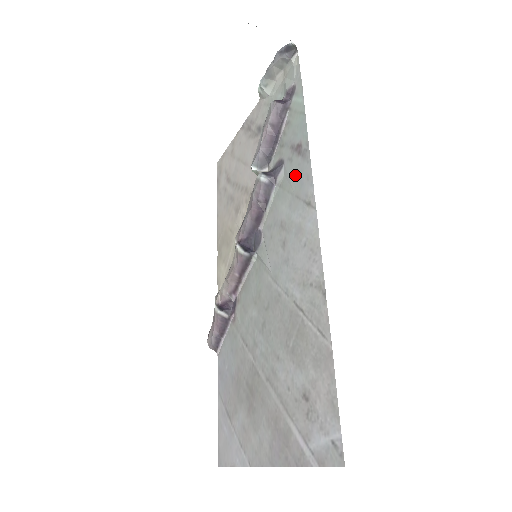
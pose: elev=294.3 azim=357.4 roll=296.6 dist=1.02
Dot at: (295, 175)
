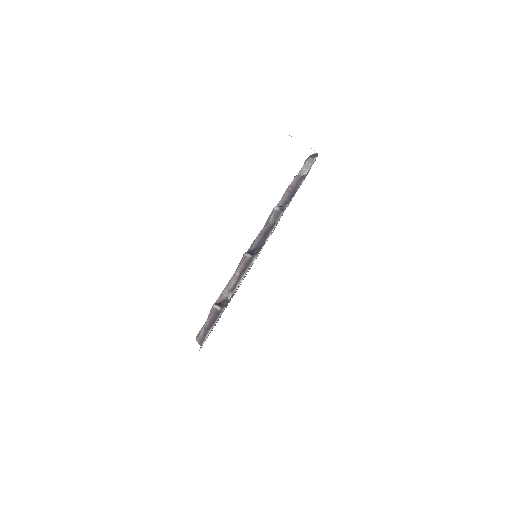
Dot at: occluded
